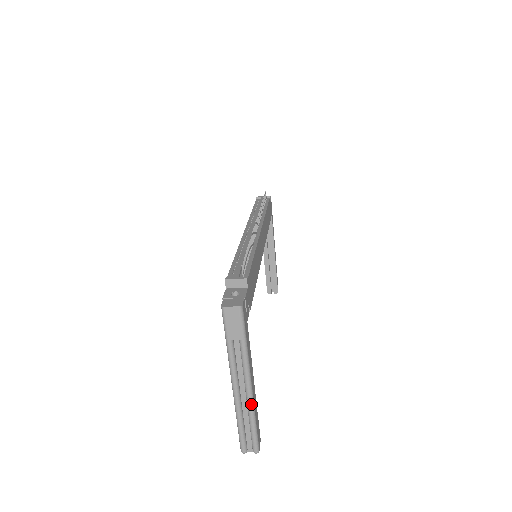
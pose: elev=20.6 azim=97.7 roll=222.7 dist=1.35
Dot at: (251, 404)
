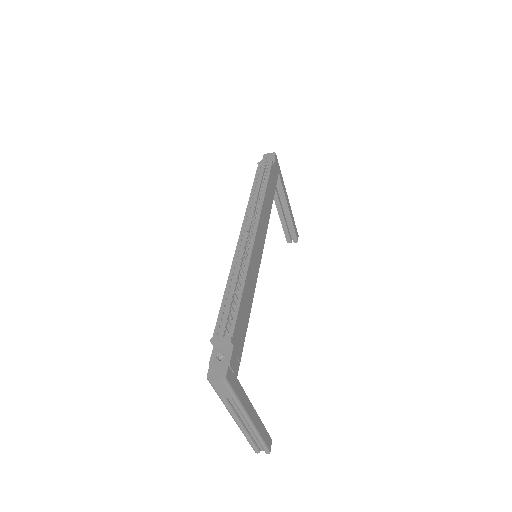
Dot at: (254, 431)
